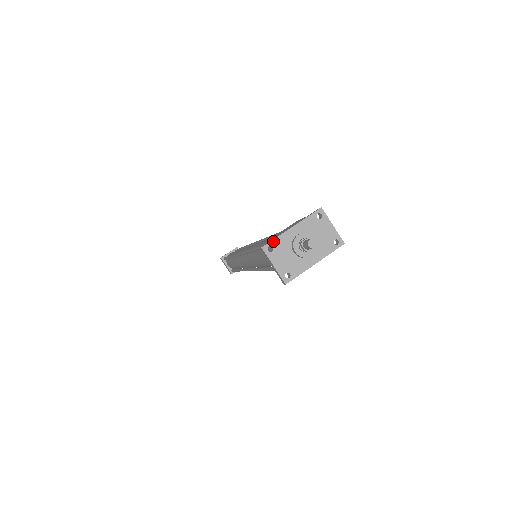
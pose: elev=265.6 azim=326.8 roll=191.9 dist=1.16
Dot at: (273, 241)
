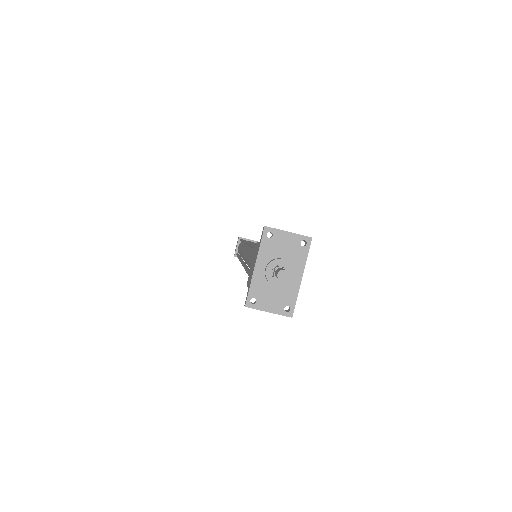
Dot at: (250, 293)
